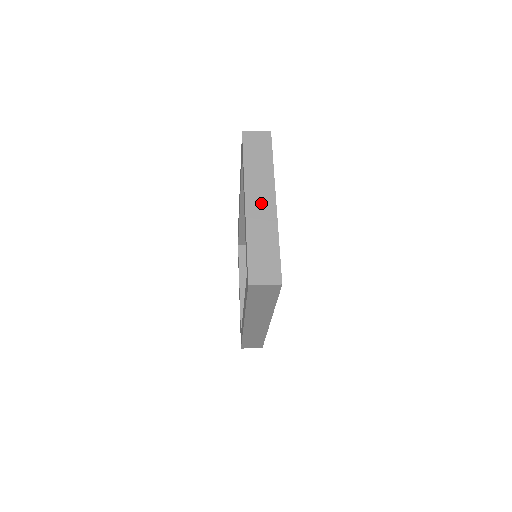
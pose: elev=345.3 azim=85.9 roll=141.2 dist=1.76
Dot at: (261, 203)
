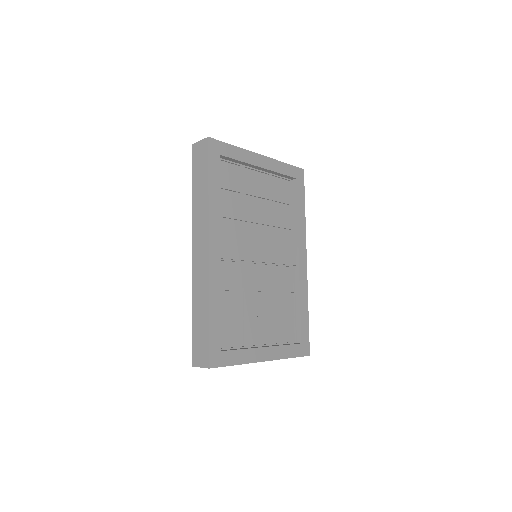
Dot at: occluded
